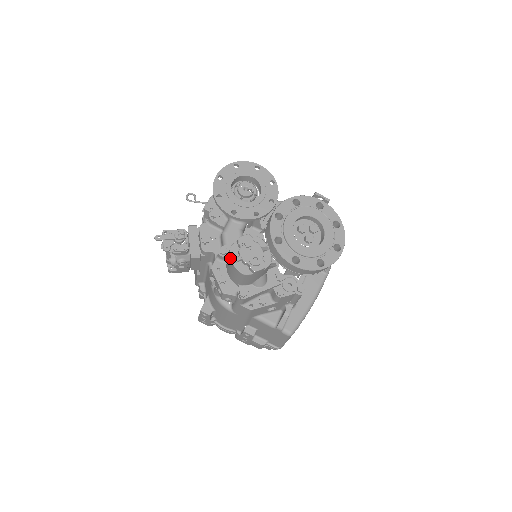
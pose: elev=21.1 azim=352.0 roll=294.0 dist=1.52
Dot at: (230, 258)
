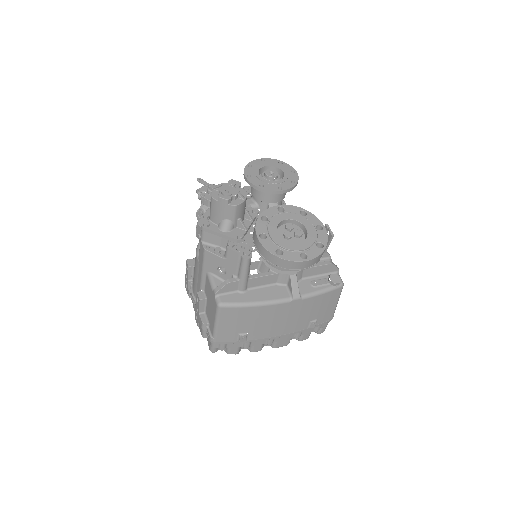
Dot at: (215, 186)
